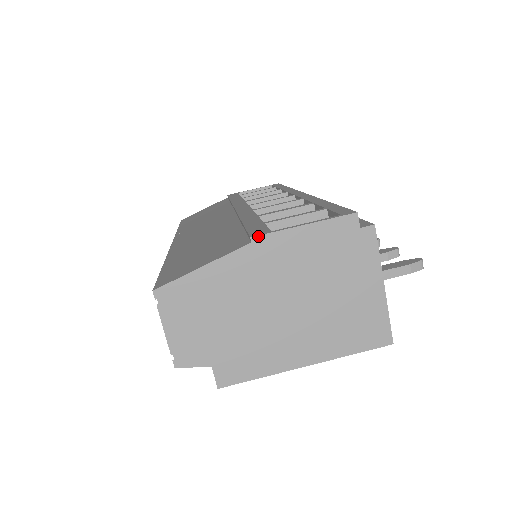
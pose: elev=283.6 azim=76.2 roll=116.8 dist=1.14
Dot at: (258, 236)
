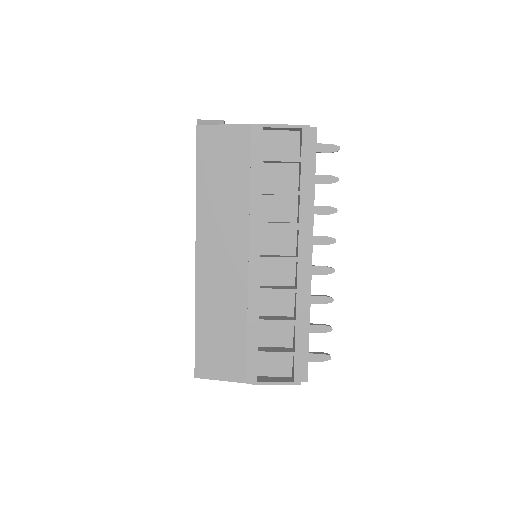
Dot at: occluded
